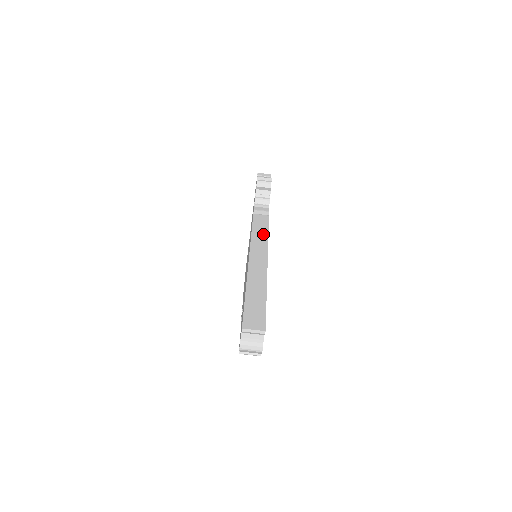
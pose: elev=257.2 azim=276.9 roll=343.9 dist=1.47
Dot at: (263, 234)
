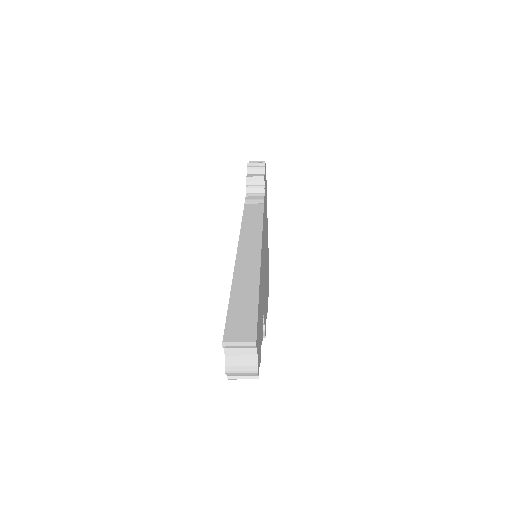
Dot at: (256, 224)
